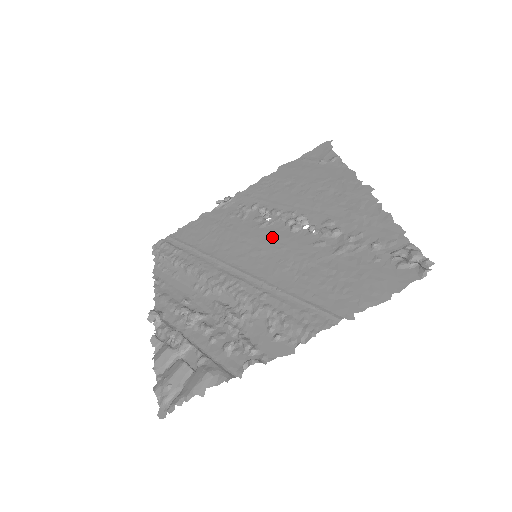
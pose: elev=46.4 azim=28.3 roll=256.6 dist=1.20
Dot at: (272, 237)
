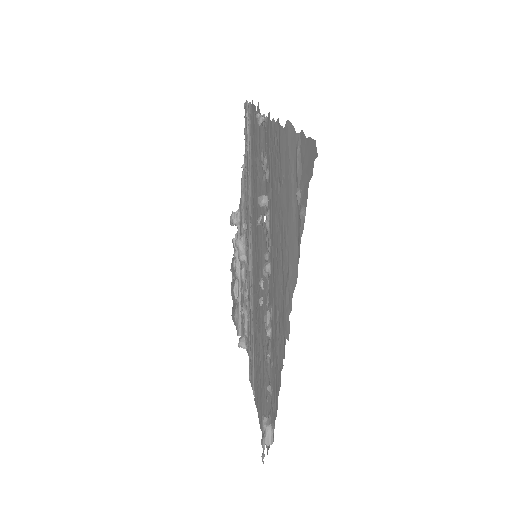
Dot at: (260, 253)
